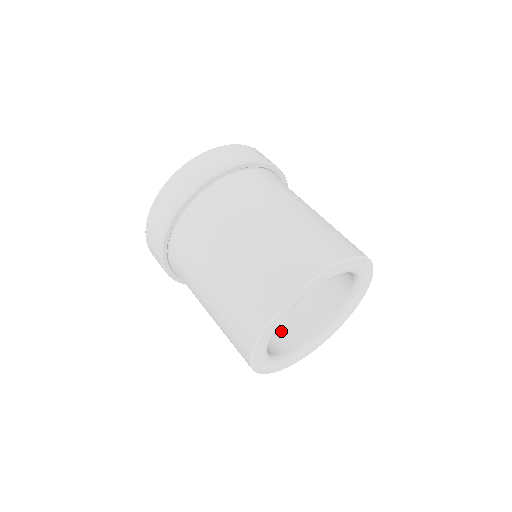
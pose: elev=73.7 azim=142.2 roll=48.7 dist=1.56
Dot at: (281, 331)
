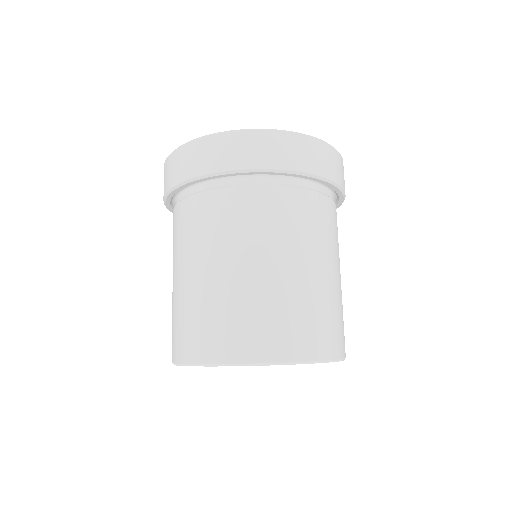
Dot at: occluded
